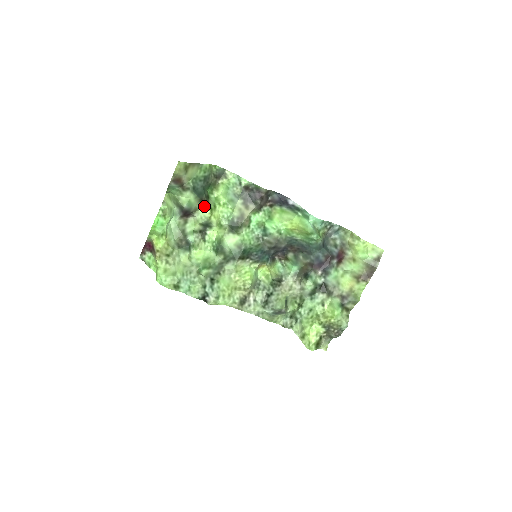
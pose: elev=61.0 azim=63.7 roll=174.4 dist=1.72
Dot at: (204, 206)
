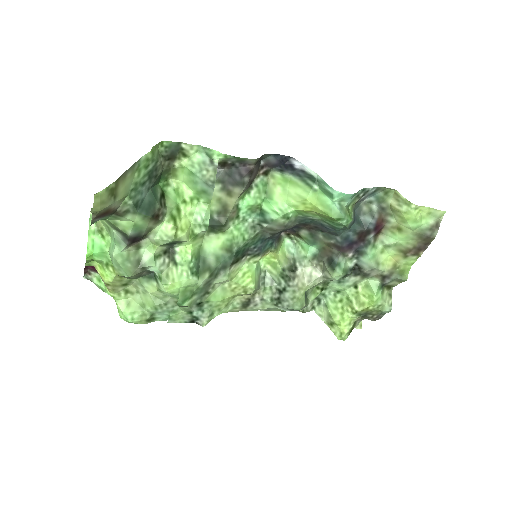
Dot at: (161, 220)
